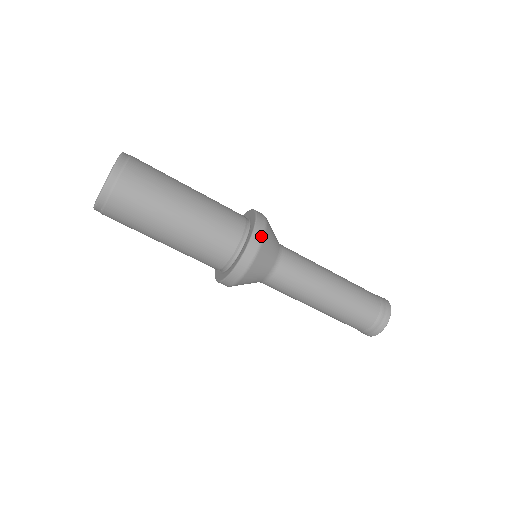
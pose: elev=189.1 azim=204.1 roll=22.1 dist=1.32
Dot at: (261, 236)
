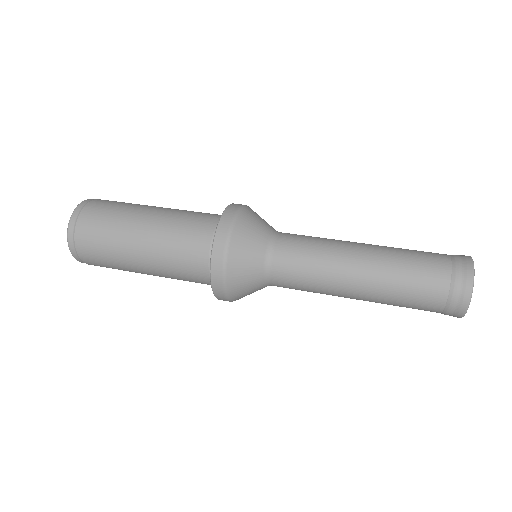
Dot at: (224, 245)
